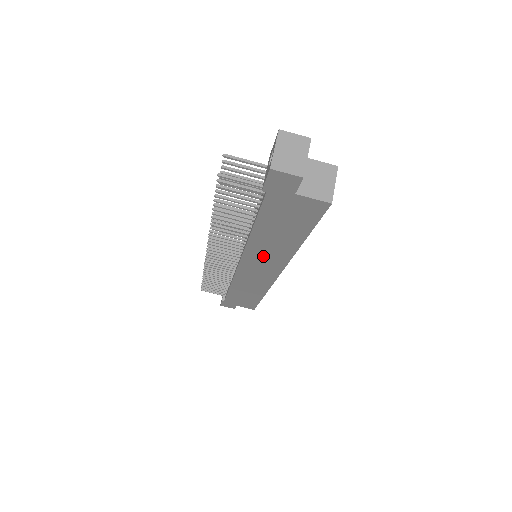
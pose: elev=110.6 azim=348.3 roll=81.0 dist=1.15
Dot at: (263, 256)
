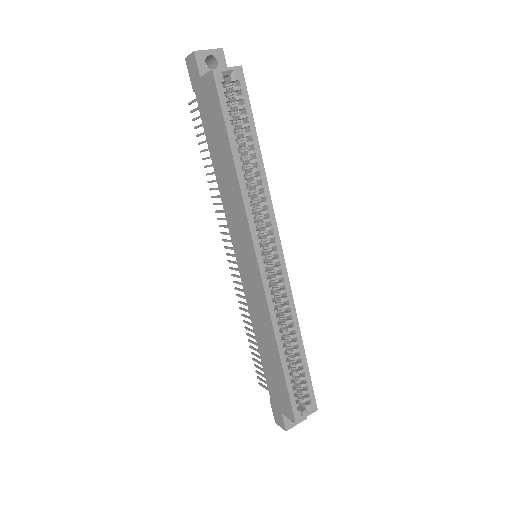
Dot at: (235, 218)
